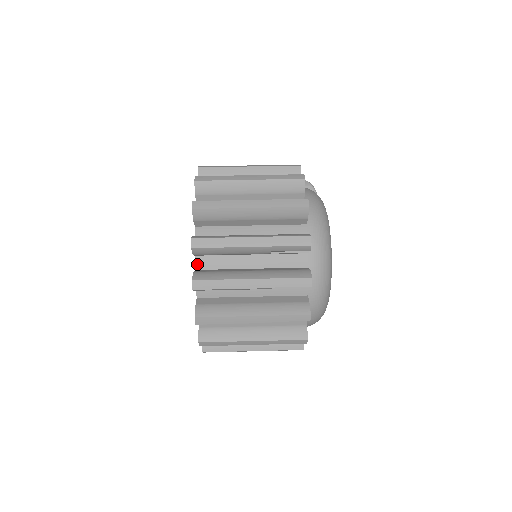
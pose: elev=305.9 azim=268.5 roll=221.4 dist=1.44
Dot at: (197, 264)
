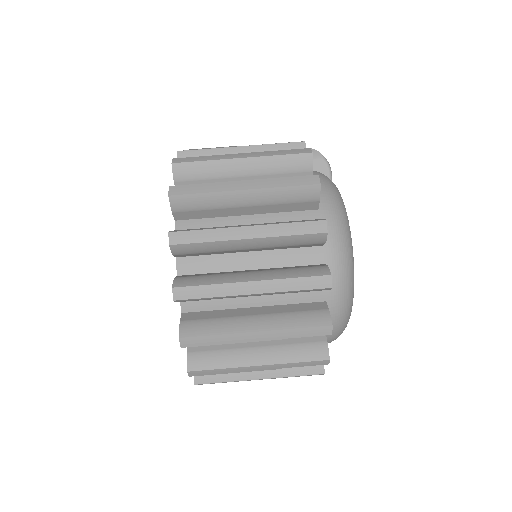
Dot at: (183, 306)
